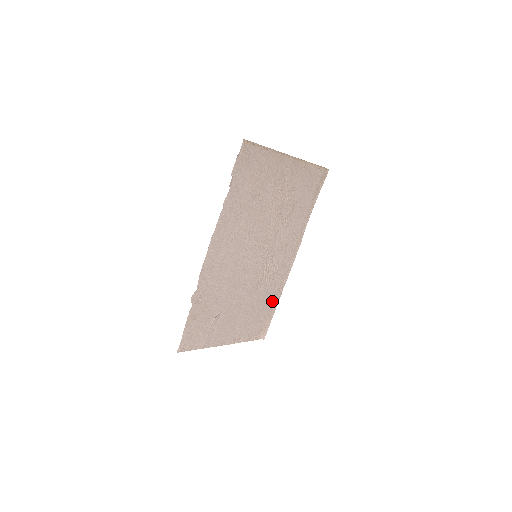
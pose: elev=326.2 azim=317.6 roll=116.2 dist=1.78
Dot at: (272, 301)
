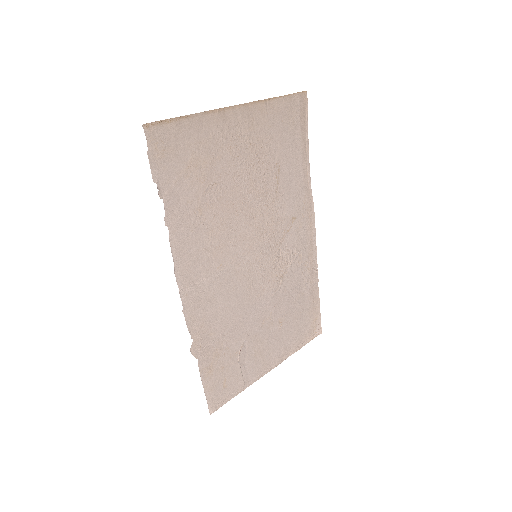
Dot at: (309, 290)
